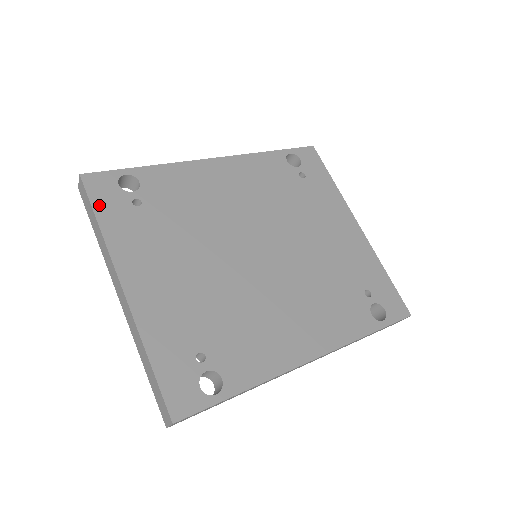
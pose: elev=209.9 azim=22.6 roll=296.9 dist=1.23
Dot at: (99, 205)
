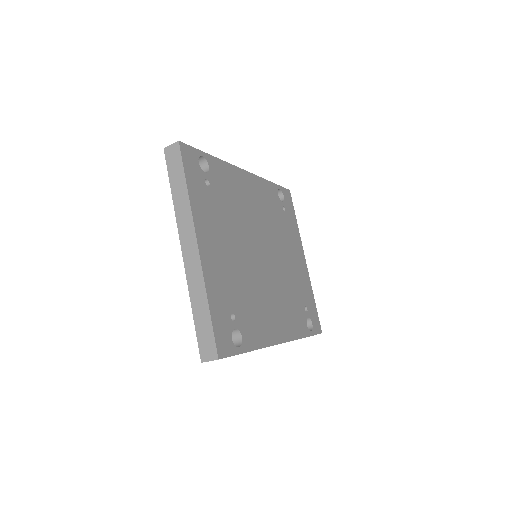
Dot at: (188, 173)
